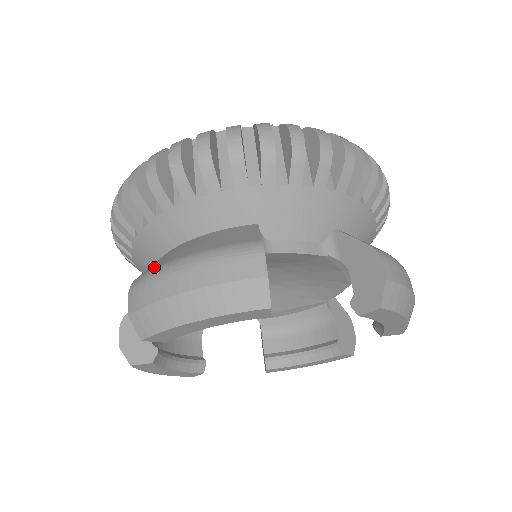
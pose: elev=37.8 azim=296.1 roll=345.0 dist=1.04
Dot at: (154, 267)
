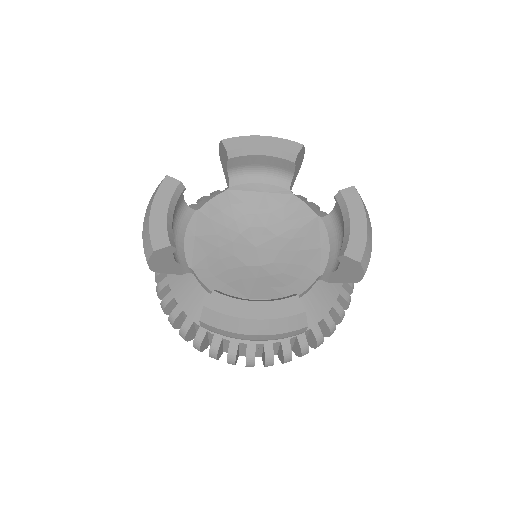
Dot at: occluded
